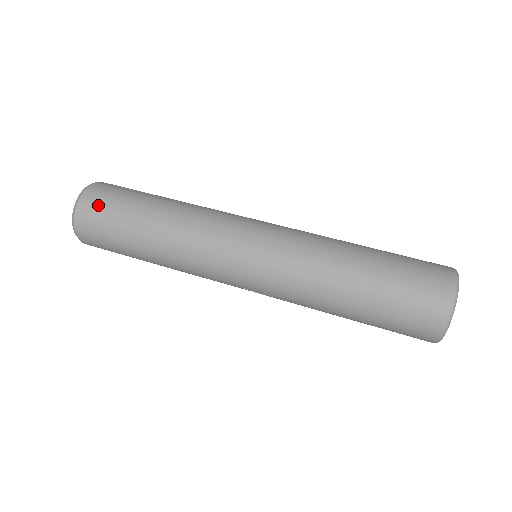
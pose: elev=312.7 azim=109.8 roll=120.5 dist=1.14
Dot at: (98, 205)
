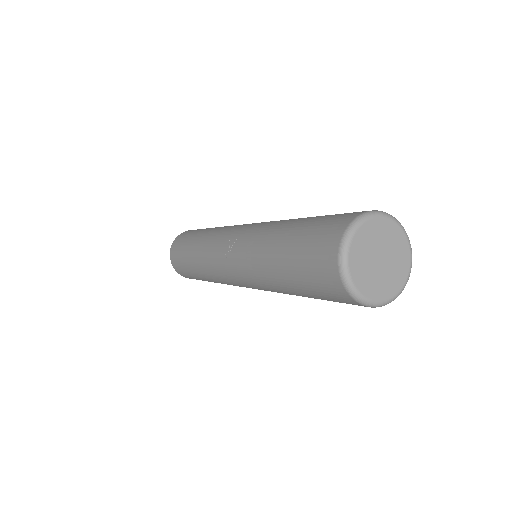
Dot at: occluded
